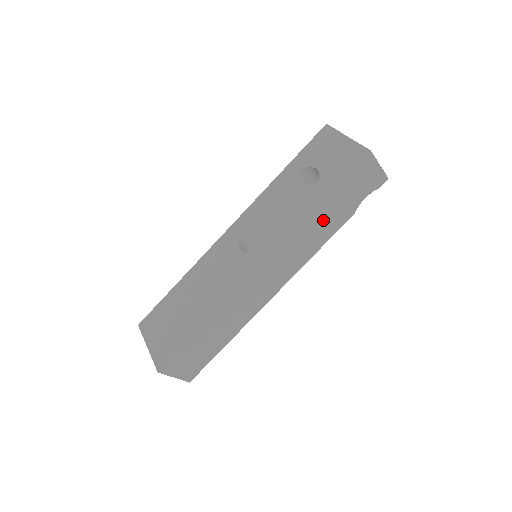
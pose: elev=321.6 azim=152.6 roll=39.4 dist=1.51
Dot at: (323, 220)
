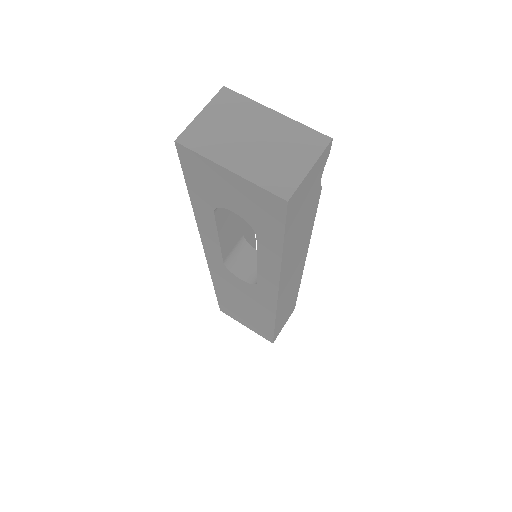
Dot at: (297, 239)
